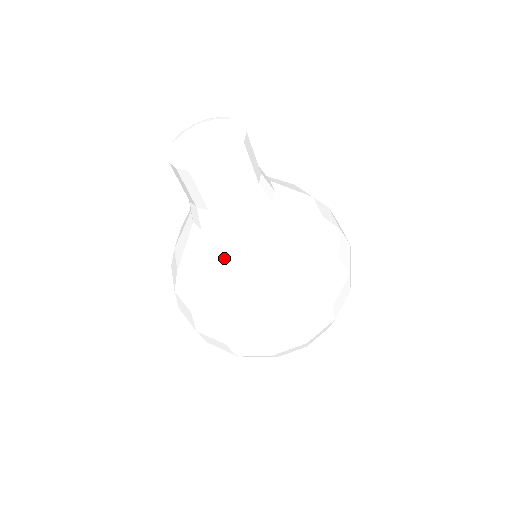
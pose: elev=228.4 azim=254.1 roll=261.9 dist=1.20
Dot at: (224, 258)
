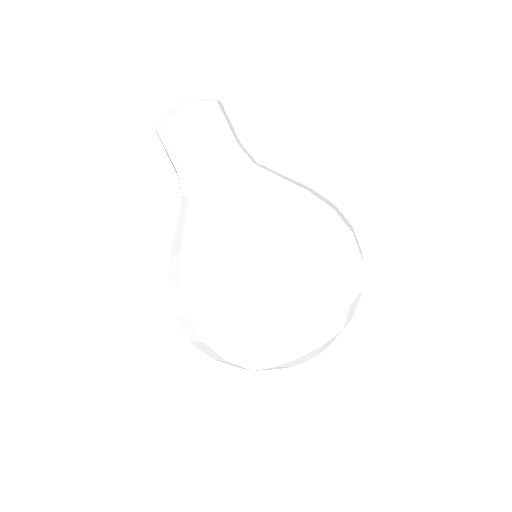
Dot at: (209, 204)
